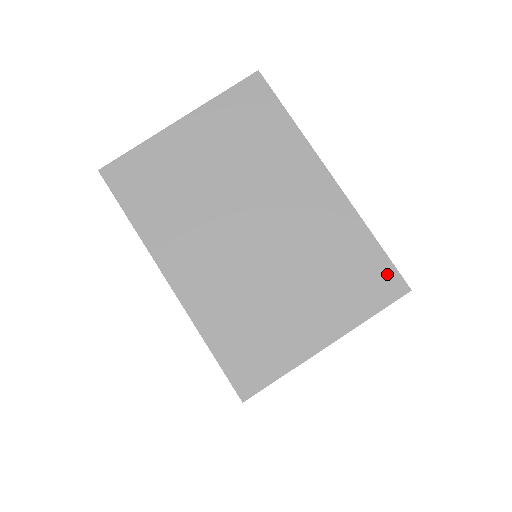
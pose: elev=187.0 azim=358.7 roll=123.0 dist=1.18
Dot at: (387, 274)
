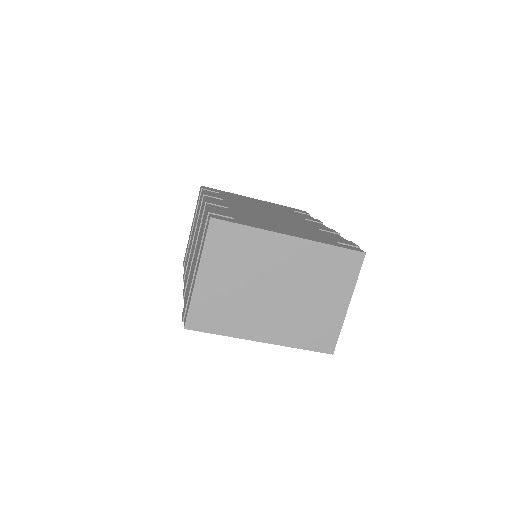
Dot at: (350, 256)
